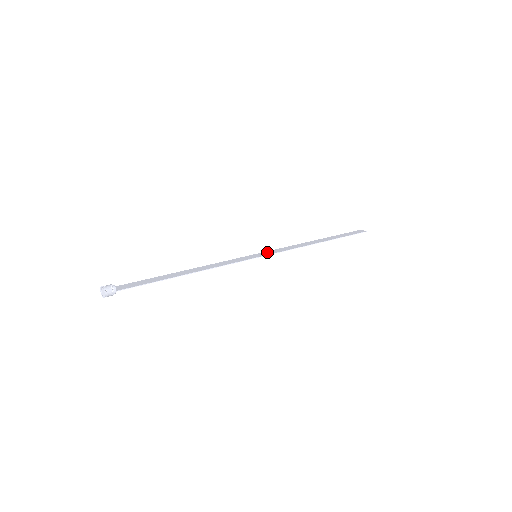
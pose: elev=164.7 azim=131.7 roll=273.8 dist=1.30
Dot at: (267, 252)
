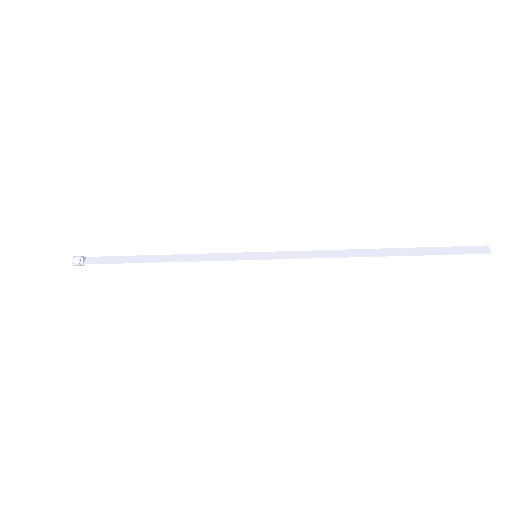
Dot at: (276, 253)
